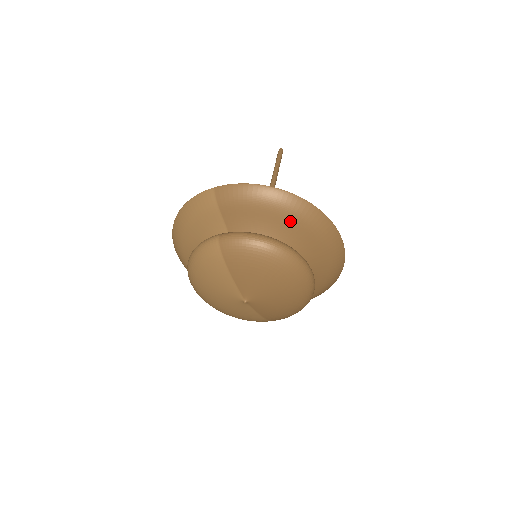
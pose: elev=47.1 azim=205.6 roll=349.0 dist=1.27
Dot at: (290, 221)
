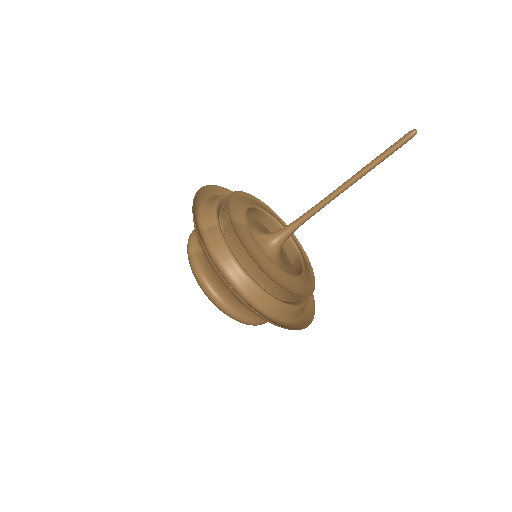
Dot at: occluded
